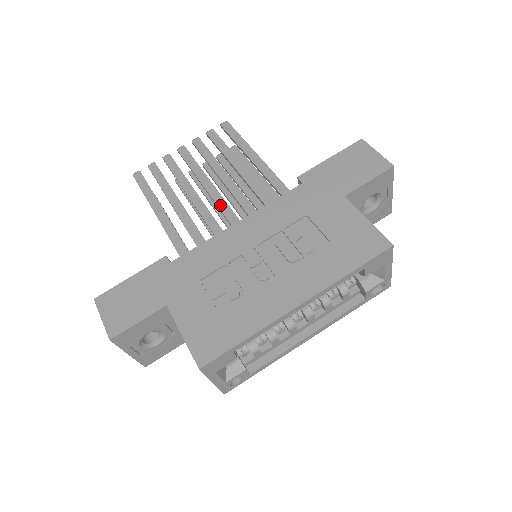
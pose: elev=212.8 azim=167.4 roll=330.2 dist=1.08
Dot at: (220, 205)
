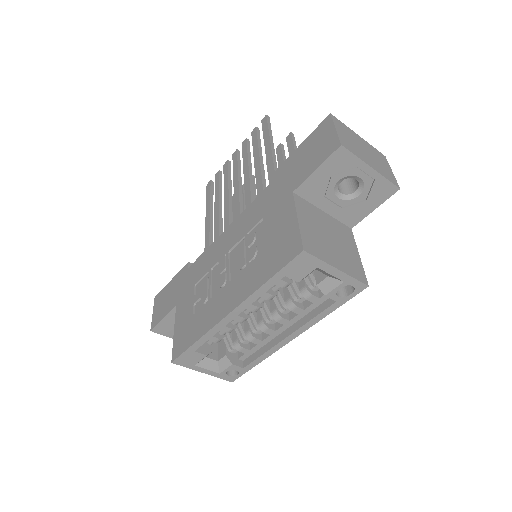
Dot at: (235, 208)
